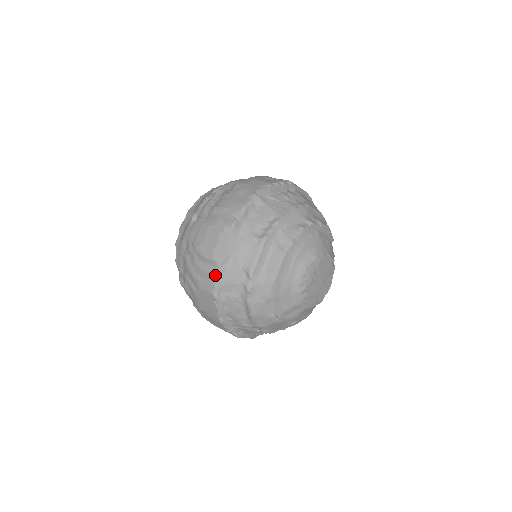
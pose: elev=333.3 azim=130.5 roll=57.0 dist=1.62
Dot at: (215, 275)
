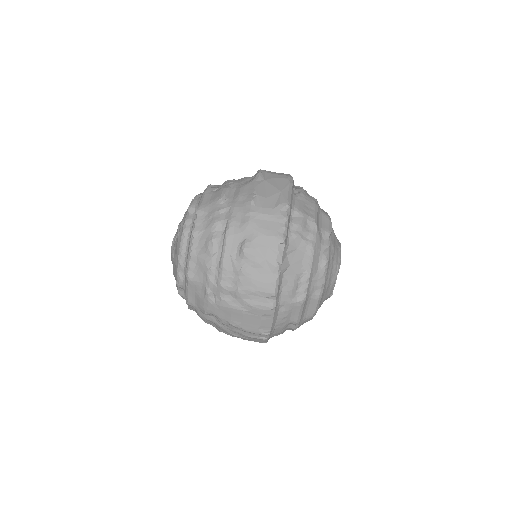
Dot at: (265, 338)
